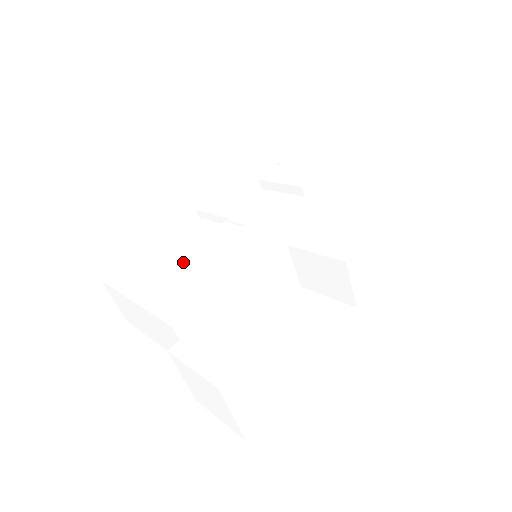
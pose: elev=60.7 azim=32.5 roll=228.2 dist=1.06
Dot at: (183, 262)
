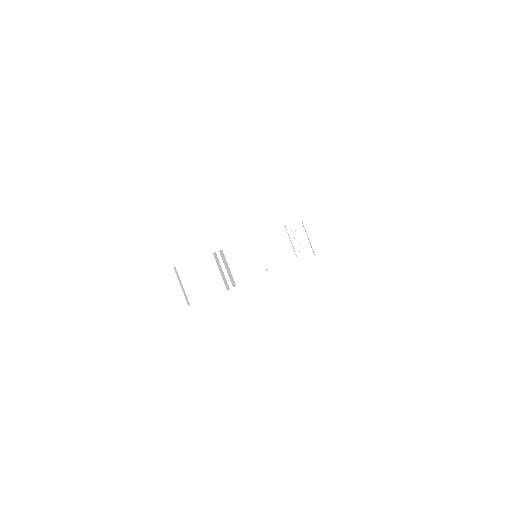
Dot at: occluded
